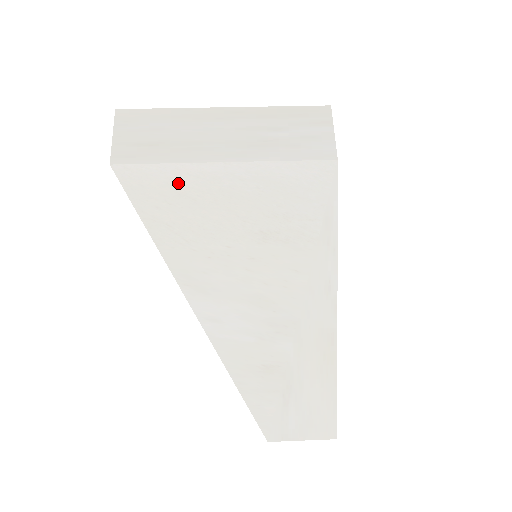
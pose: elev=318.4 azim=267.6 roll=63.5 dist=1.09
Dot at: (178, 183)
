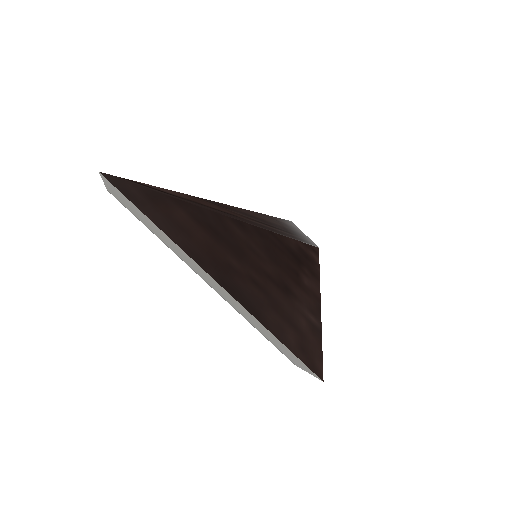
Dot at: occluded
